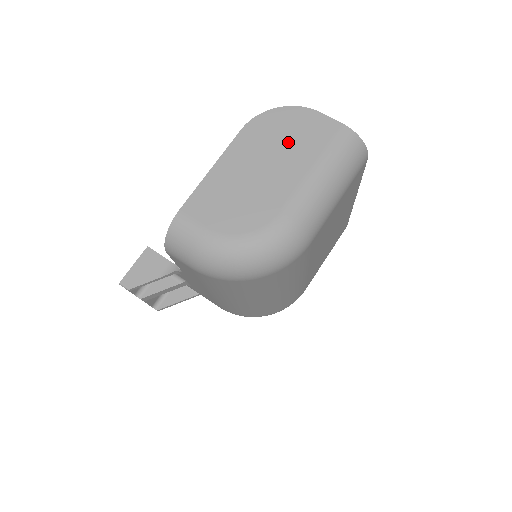
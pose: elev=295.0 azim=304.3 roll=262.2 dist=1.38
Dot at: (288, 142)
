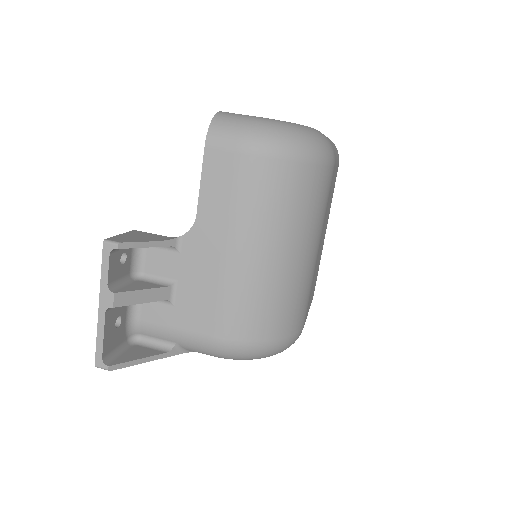
Dot at: occluded
